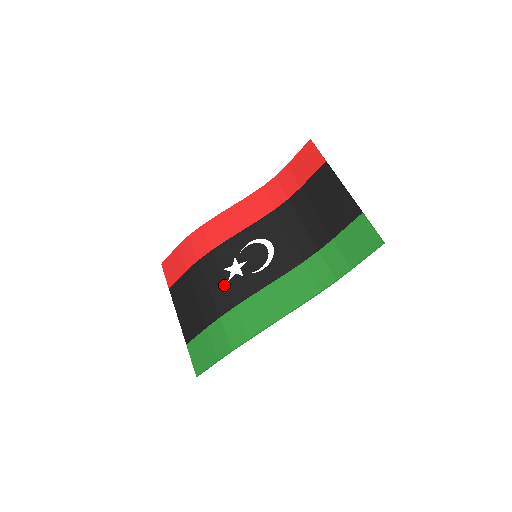
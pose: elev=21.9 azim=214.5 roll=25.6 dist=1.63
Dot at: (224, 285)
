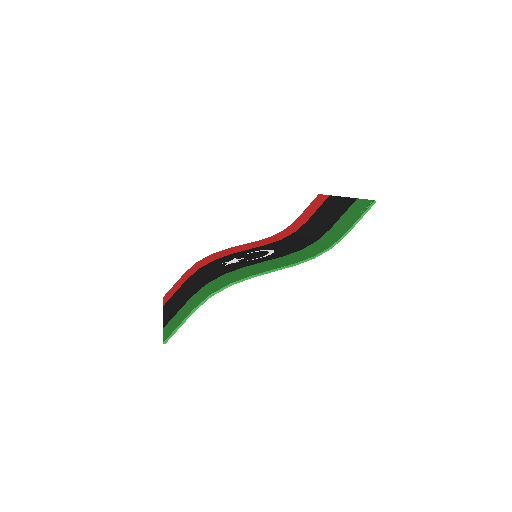
Dot at: (219, 269)
